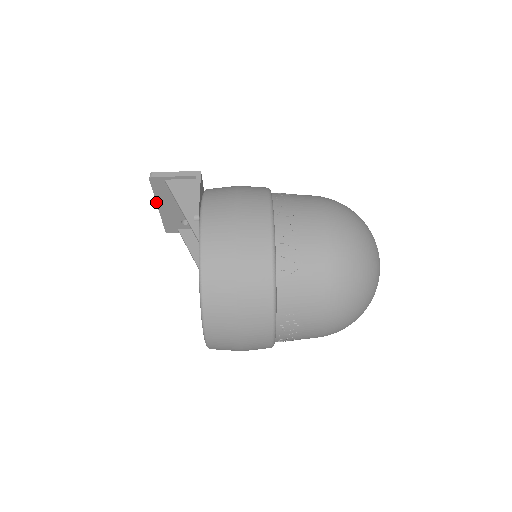
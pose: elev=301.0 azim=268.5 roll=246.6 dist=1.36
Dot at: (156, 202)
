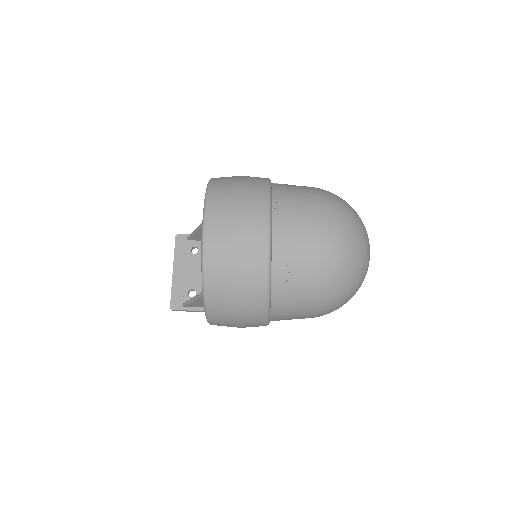
Dot at: (173, 264)
